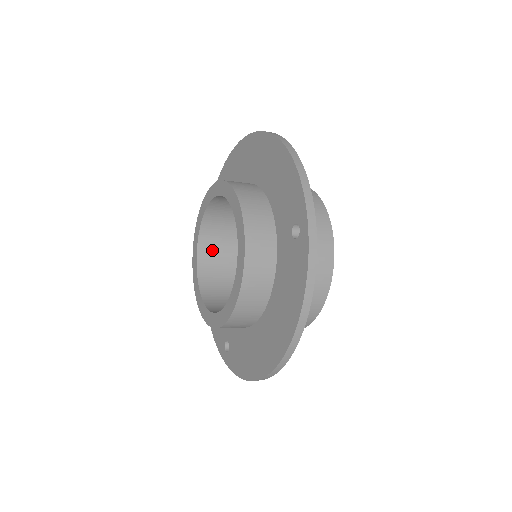
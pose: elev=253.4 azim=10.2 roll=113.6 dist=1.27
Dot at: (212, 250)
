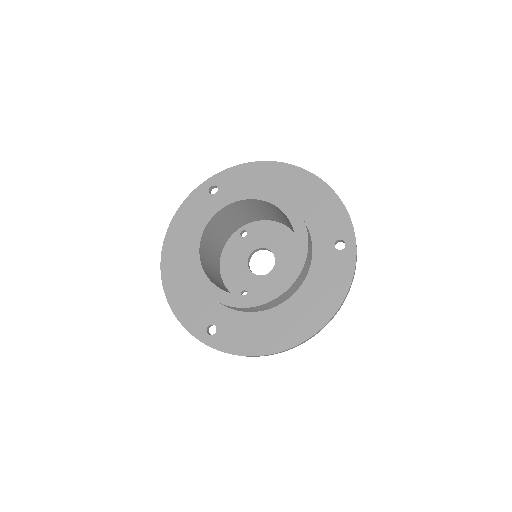
Dot at: (207, 241)
